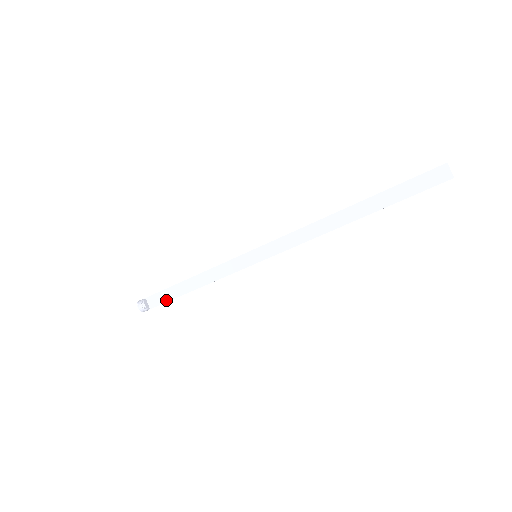
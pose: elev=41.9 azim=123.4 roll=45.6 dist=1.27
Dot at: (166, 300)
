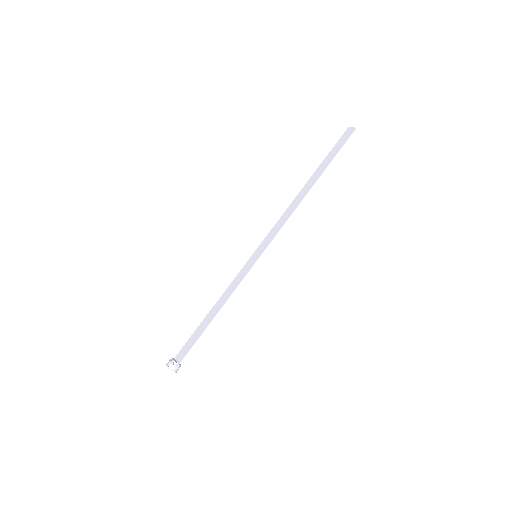
Dot at: (192, 345)
